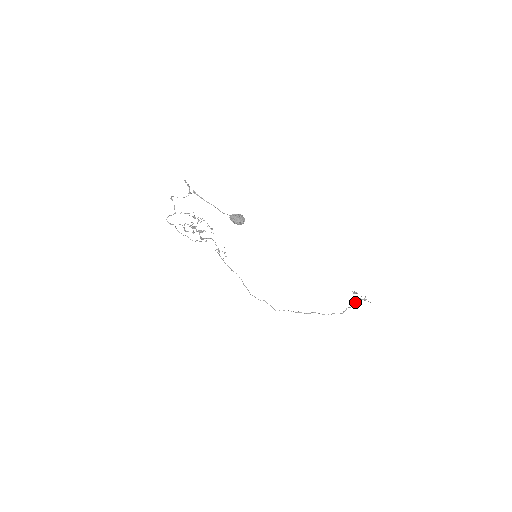
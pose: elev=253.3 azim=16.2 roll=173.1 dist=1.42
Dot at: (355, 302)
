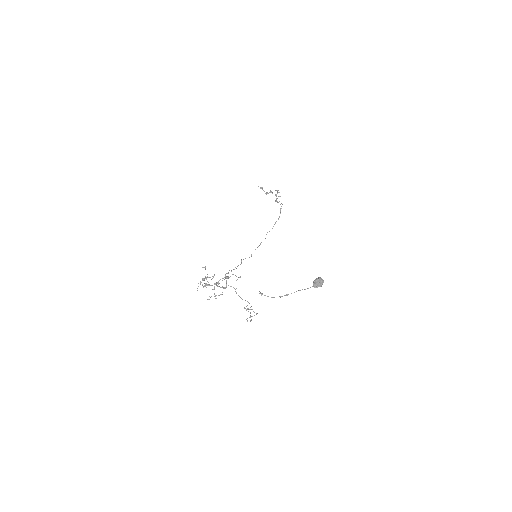
Dot at: (276, 199)
